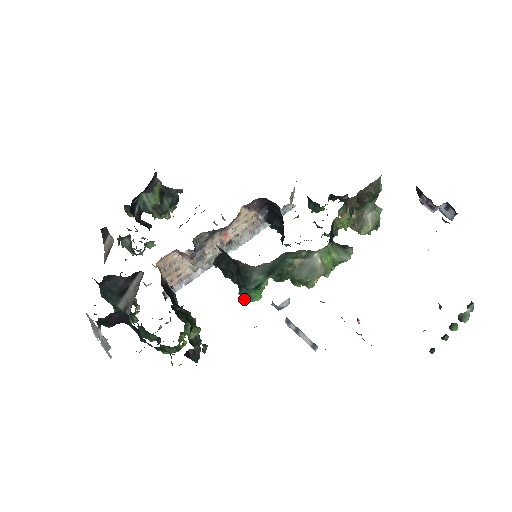
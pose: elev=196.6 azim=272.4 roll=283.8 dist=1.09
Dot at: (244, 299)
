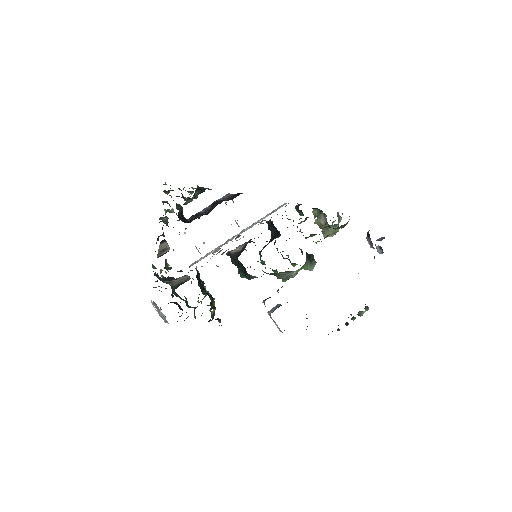
Dot at: (241, 276)
